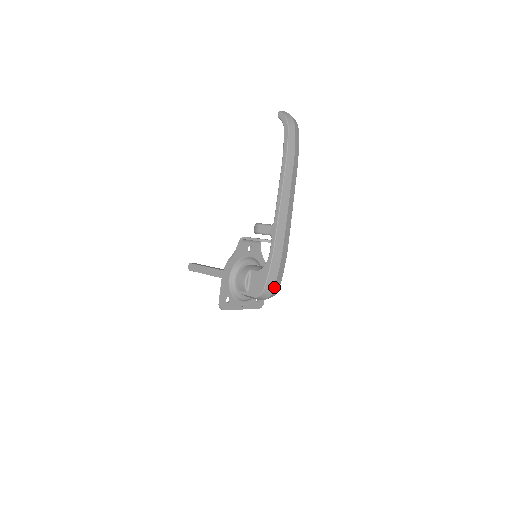
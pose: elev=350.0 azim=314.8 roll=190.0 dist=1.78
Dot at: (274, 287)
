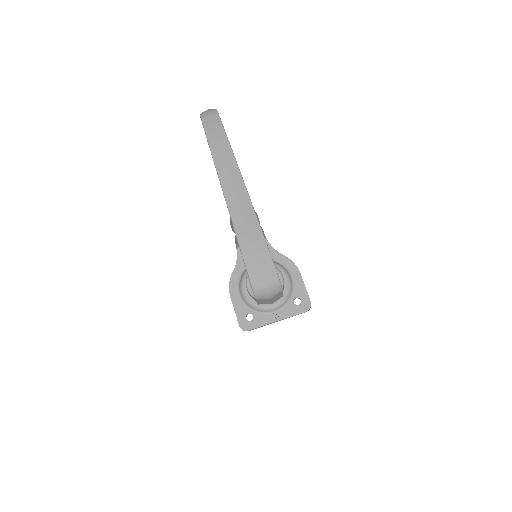
Dot at: (263, 276)
